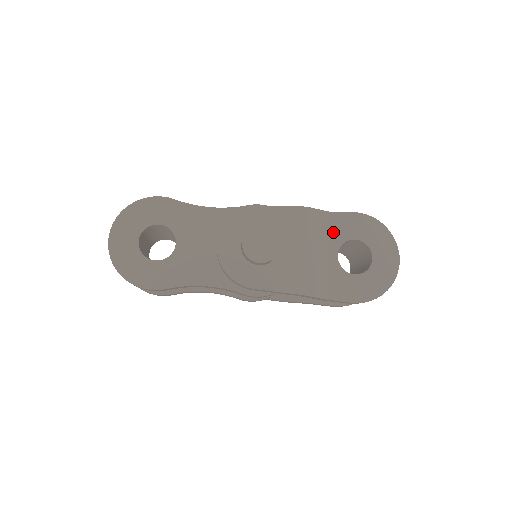
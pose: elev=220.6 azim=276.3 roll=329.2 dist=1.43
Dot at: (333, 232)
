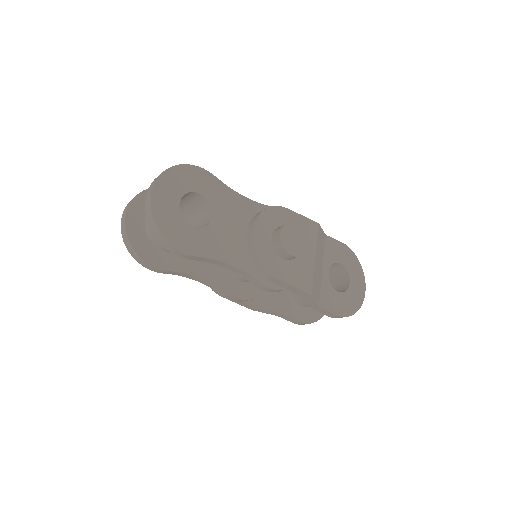
Dot at: (327, 252)
